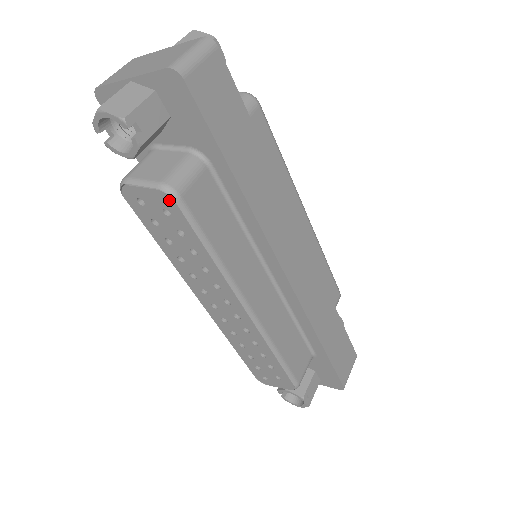
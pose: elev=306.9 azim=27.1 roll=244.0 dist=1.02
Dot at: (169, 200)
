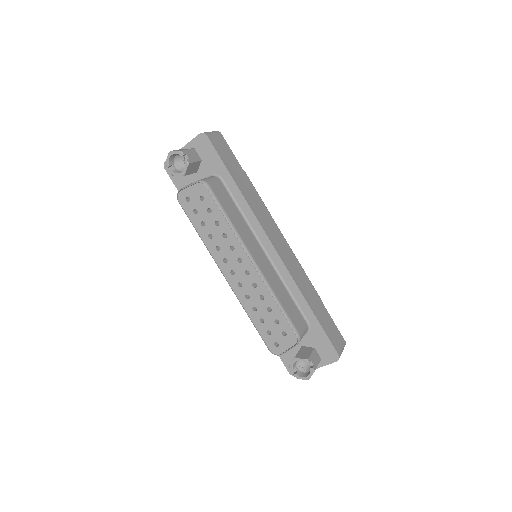
Dot at: (203, 187)
